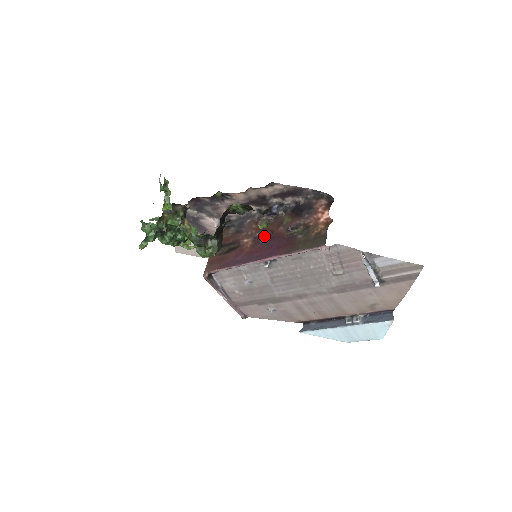
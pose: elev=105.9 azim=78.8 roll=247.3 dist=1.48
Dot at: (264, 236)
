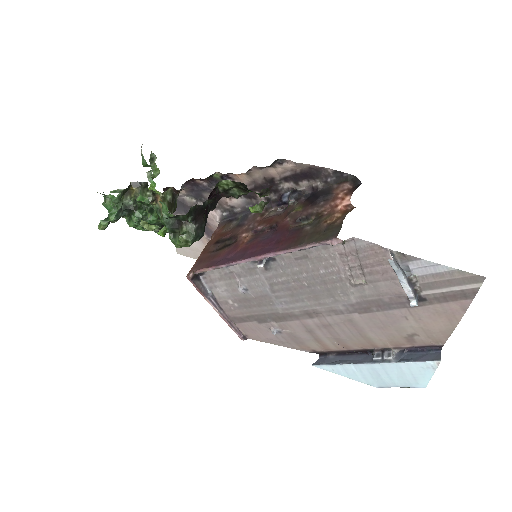
Dot at: (267, 229)
